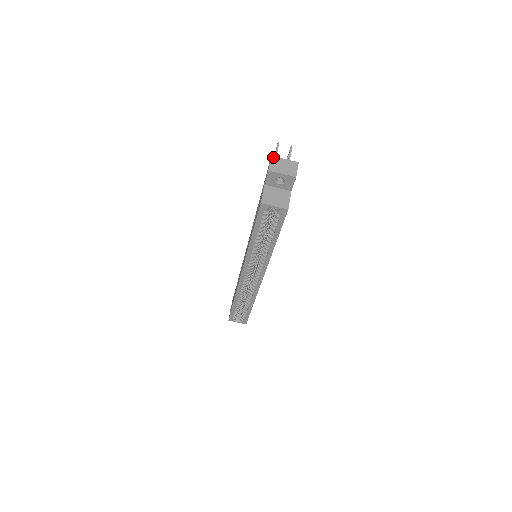
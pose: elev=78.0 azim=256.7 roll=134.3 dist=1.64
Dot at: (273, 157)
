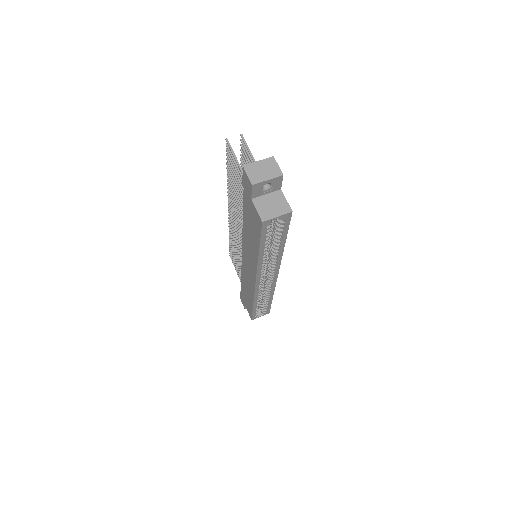
Dot at: (245, 166)
